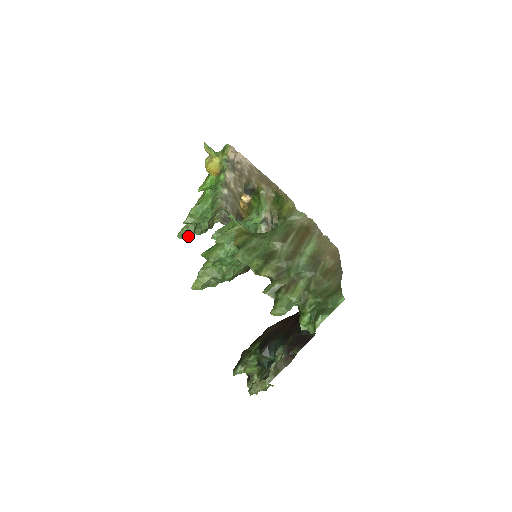
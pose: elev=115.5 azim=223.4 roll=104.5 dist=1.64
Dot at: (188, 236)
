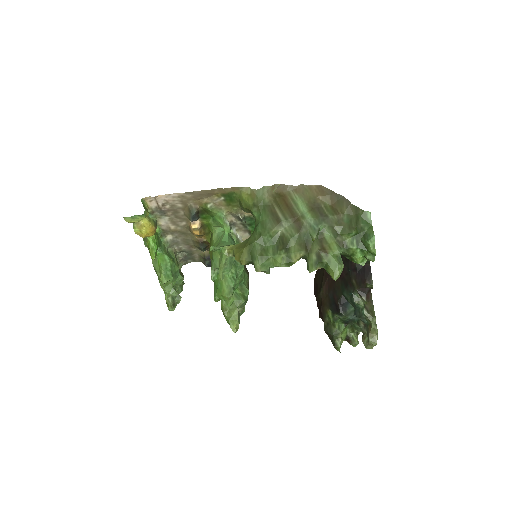
Dot at: (177, 301)
